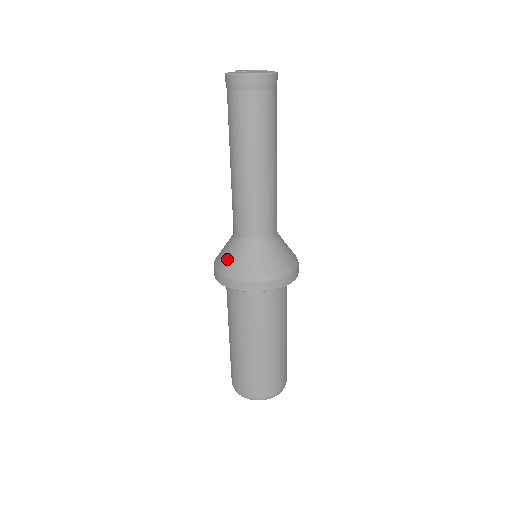
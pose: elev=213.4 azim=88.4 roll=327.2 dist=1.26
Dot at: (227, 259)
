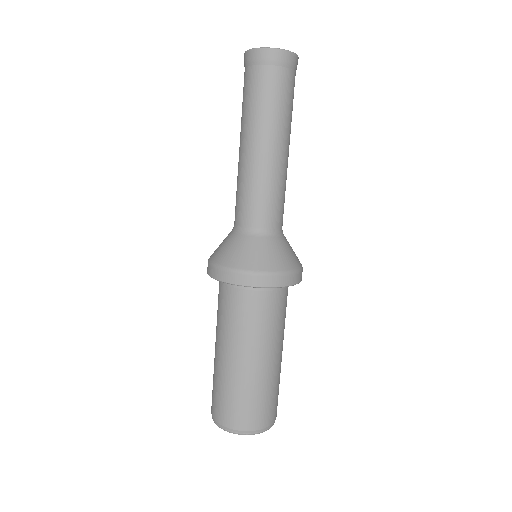
Dot at: (253, 255)
